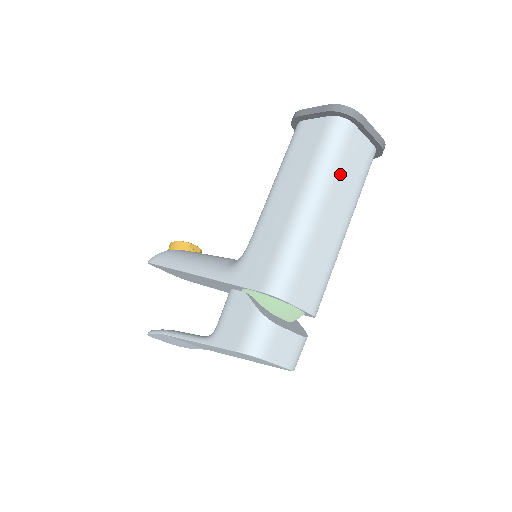
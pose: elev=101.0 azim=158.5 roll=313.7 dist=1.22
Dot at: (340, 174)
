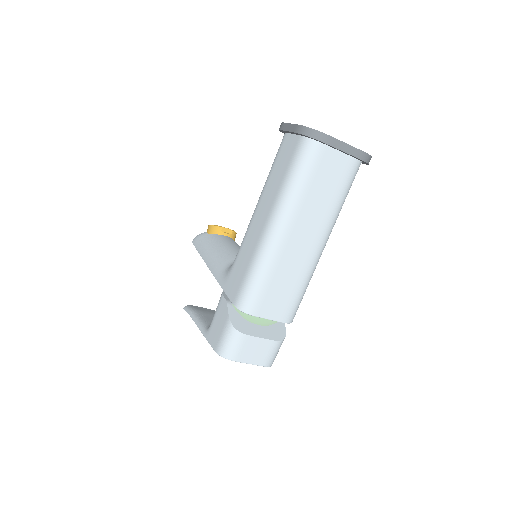
Dot at: (308, 197)
